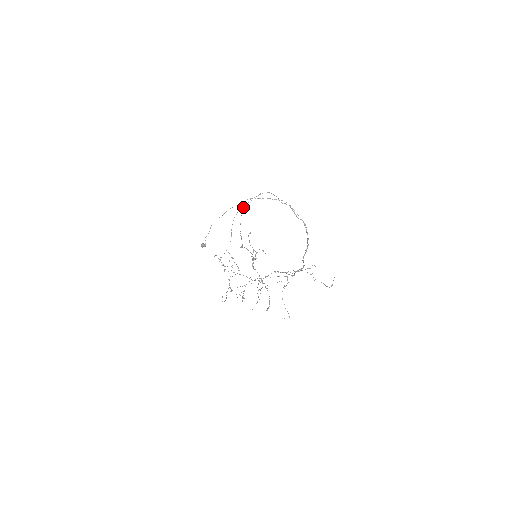
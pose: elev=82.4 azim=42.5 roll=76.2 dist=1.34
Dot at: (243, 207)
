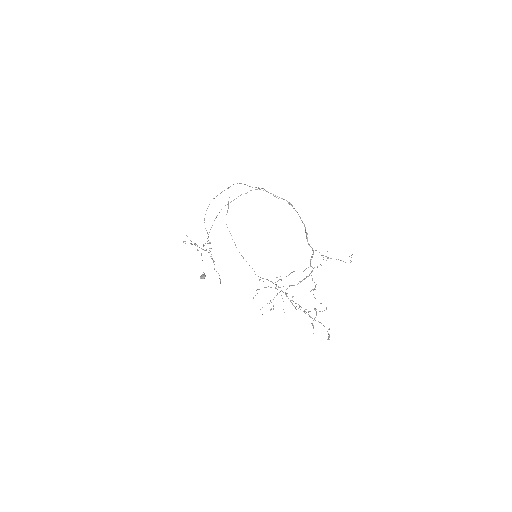
Dot at: (226, 224)
